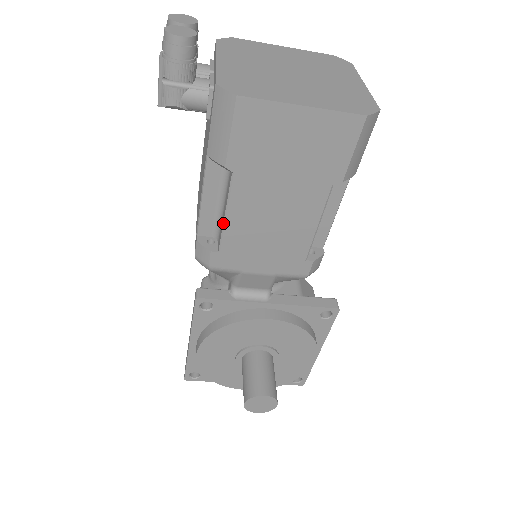
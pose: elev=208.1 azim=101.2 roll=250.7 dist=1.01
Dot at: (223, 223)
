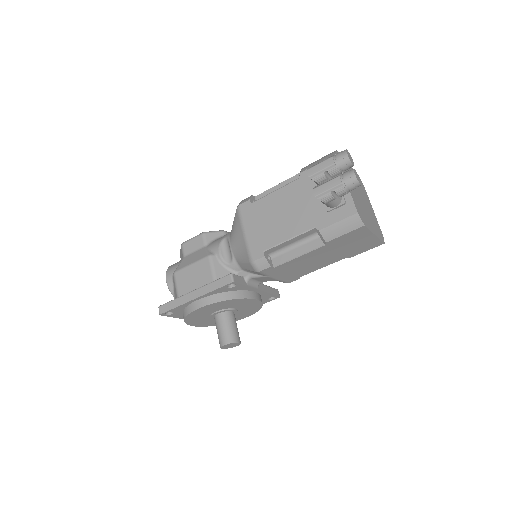
Dot at: (293, 258)
